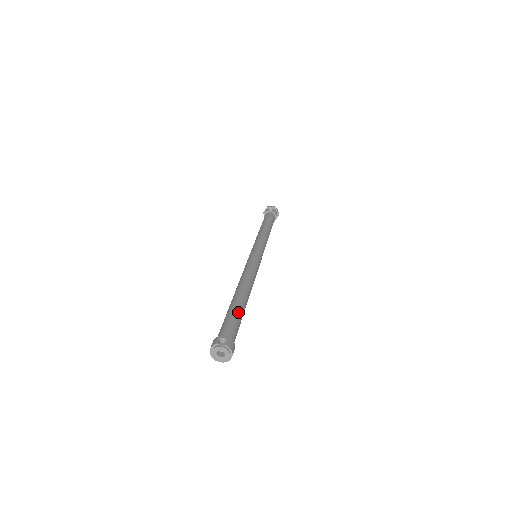
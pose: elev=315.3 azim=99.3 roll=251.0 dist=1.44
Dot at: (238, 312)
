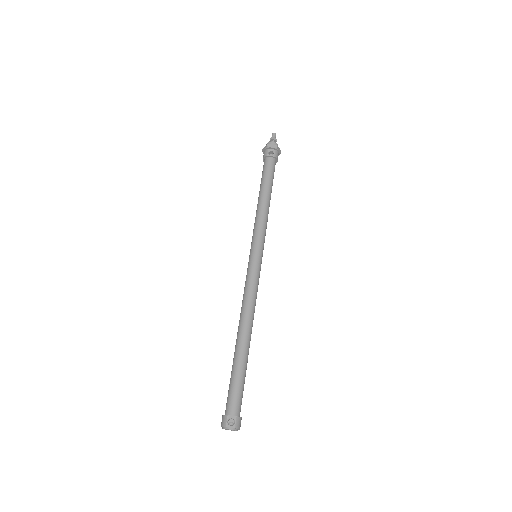
Dot at: (242, 373)
